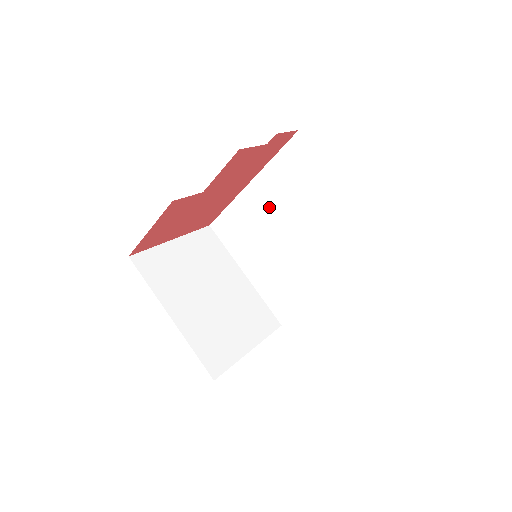
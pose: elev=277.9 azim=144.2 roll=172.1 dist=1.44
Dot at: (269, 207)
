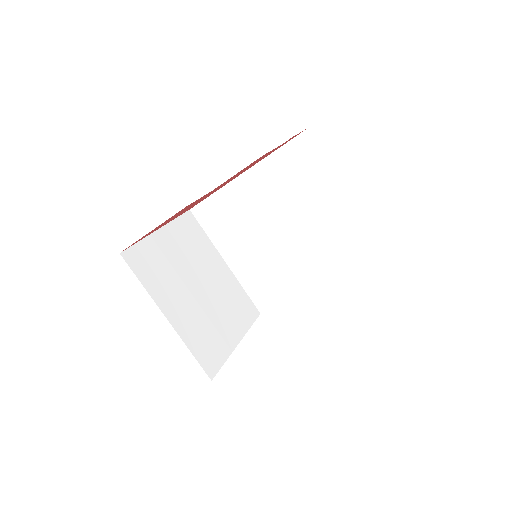
Dot at: (263, 200)
